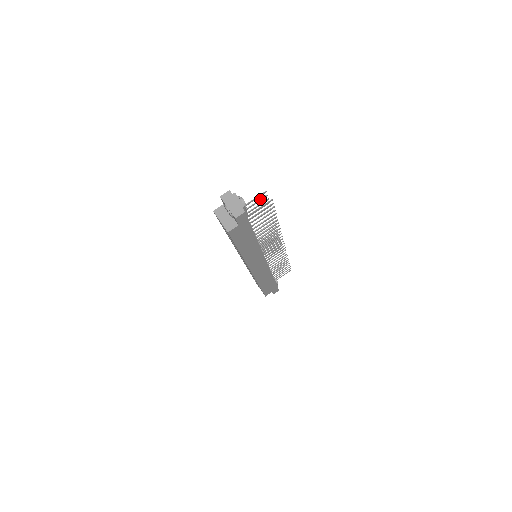
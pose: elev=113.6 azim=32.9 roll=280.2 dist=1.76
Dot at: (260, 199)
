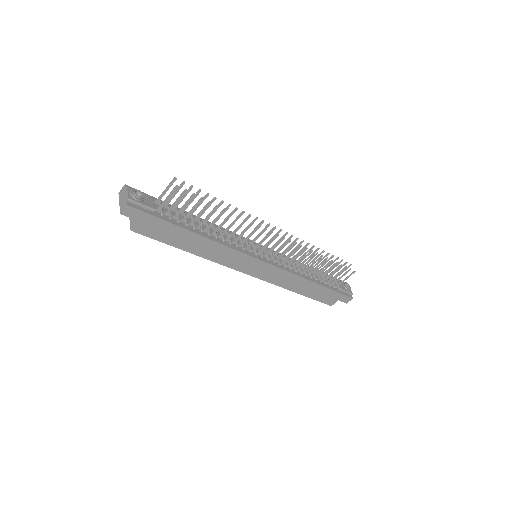
Dot at: occluded
